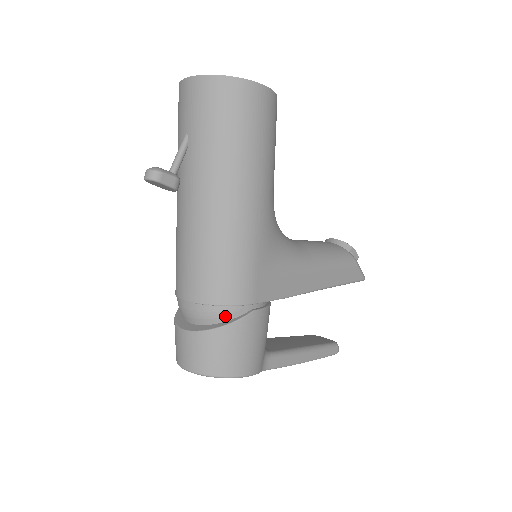
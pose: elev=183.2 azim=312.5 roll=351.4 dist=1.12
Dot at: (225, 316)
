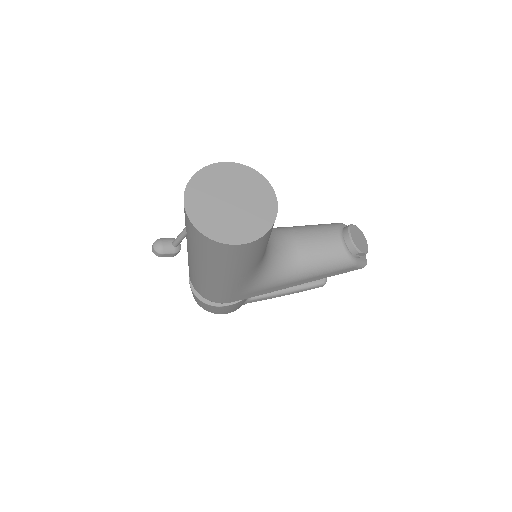
Dot at: (210, 301)
